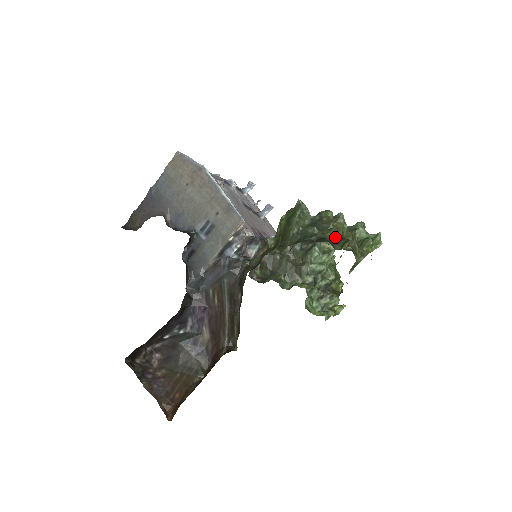
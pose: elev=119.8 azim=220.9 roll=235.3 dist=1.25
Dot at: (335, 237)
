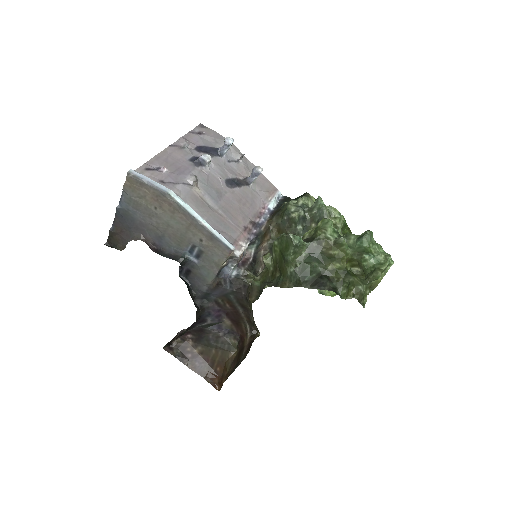
Dot at: (338, 272)
